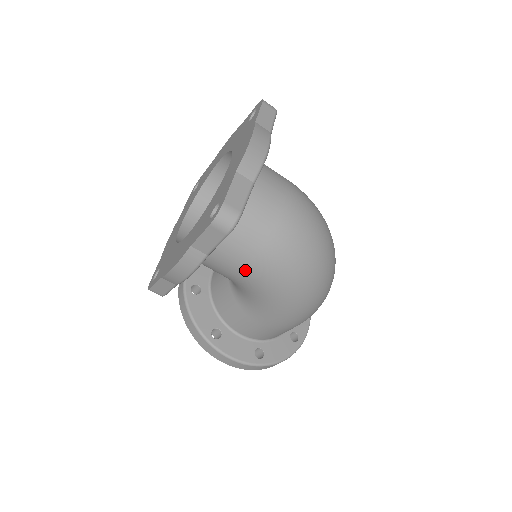
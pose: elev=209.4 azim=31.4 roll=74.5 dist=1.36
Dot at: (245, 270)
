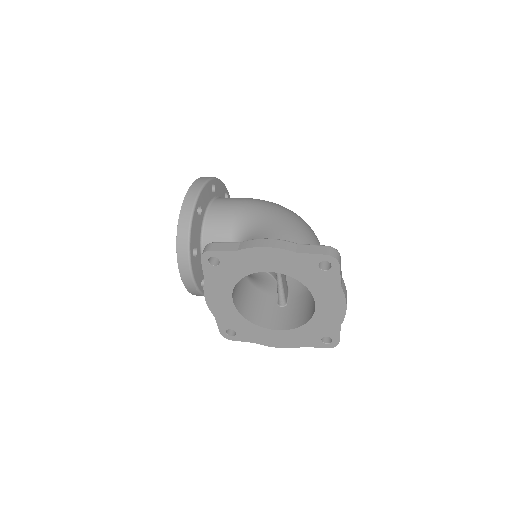
Dot at: occluded
